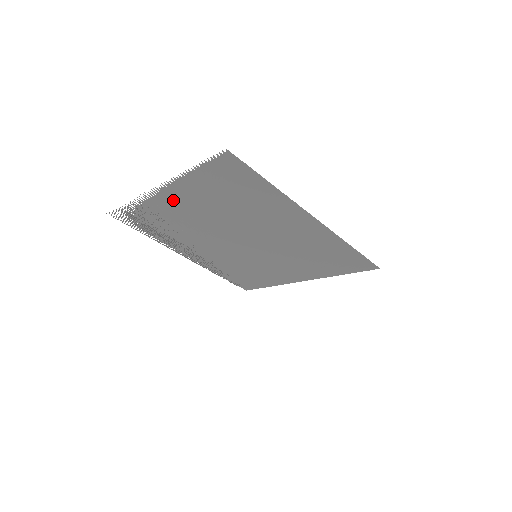
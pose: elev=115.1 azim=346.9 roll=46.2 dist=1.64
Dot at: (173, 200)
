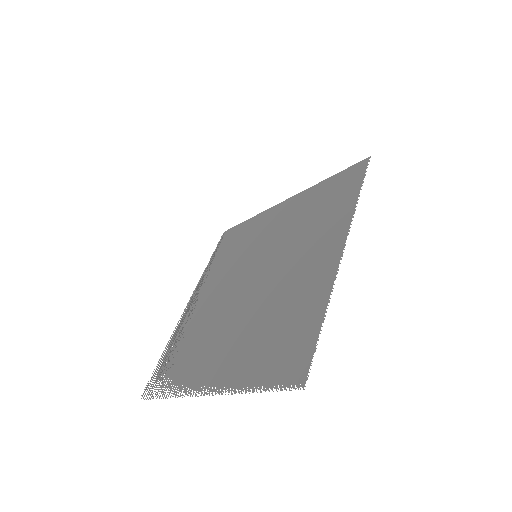
Dot at: (211, 368)
